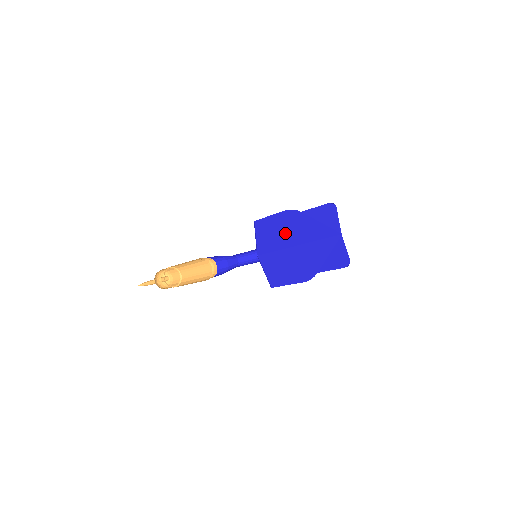
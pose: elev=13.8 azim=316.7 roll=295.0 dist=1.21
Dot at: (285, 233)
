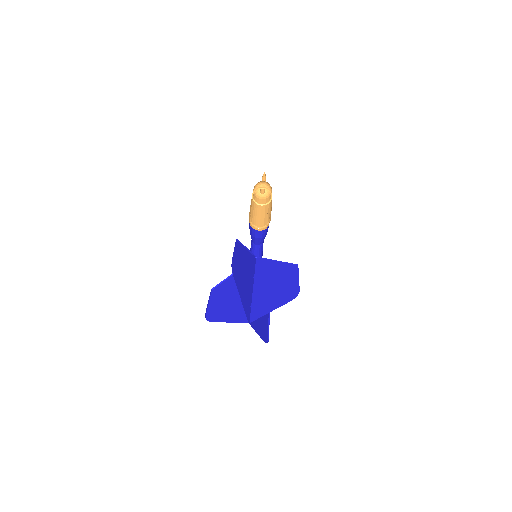
Dot at: (246, 271)
